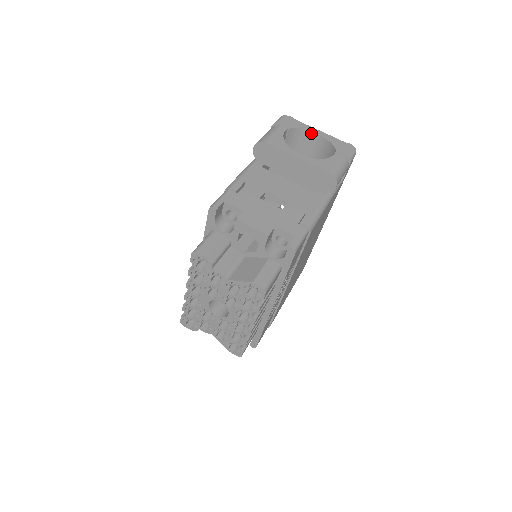
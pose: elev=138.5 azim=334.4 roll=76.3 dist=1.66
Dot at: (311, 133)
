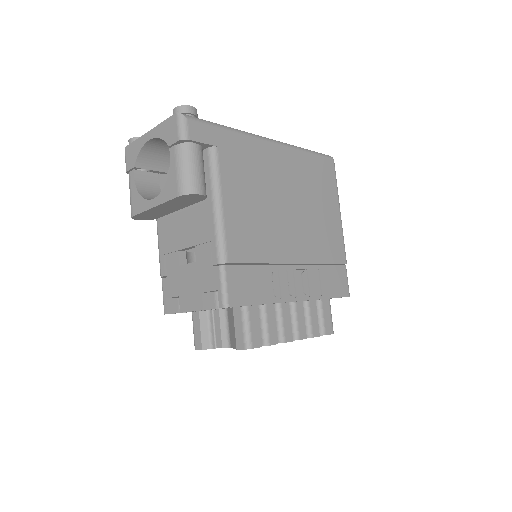
Dot at: (148, 144)
